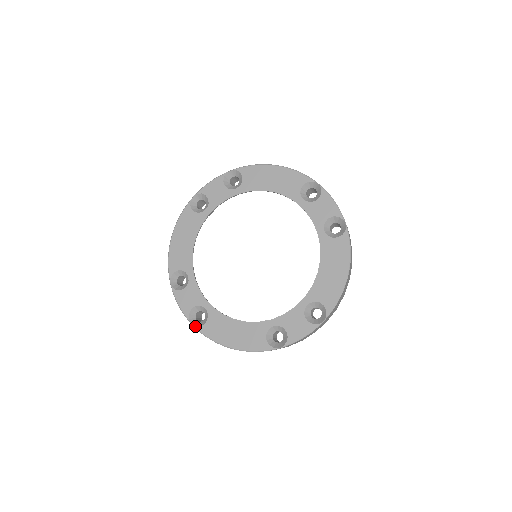
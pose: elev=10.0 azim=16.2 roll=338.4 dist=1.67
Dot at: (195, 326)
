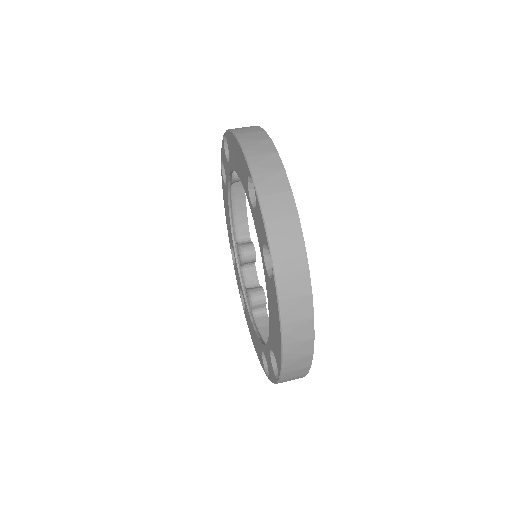
Dot at: (243, 309)
